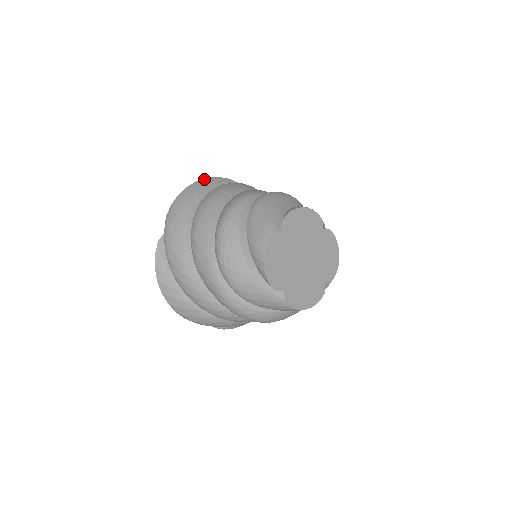
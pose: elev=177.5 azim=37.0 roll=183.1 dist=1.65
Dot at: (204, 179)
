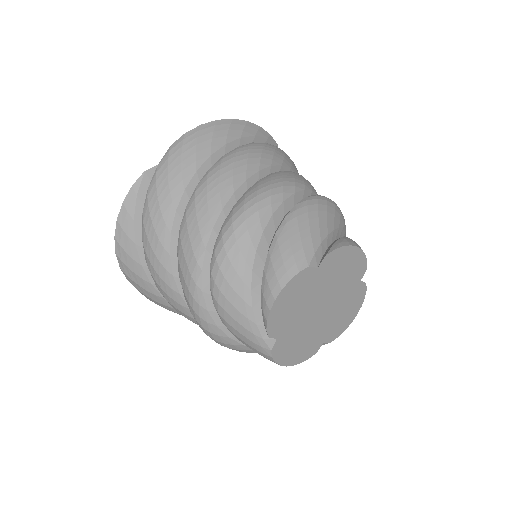
Dot at: (117, 226)
